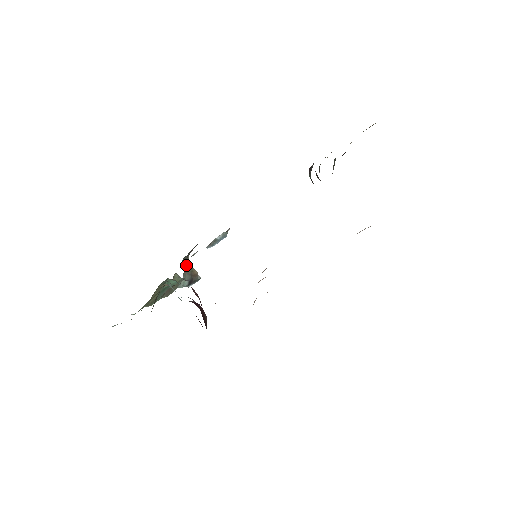
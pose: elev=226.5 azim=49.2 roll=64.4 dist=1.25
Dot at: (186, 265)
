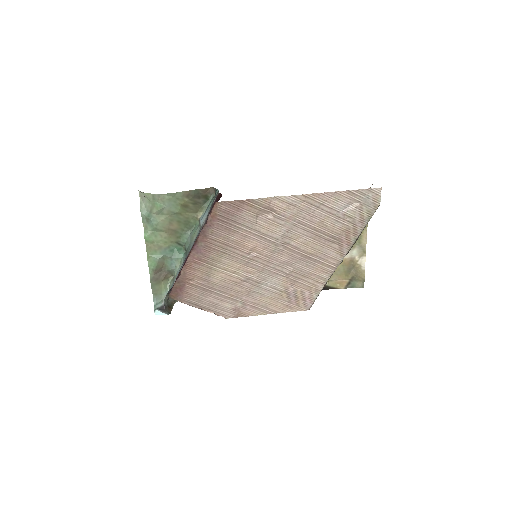
Dot at: occluded
